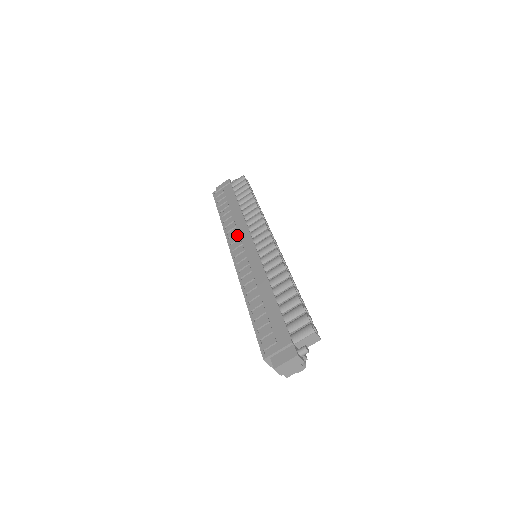
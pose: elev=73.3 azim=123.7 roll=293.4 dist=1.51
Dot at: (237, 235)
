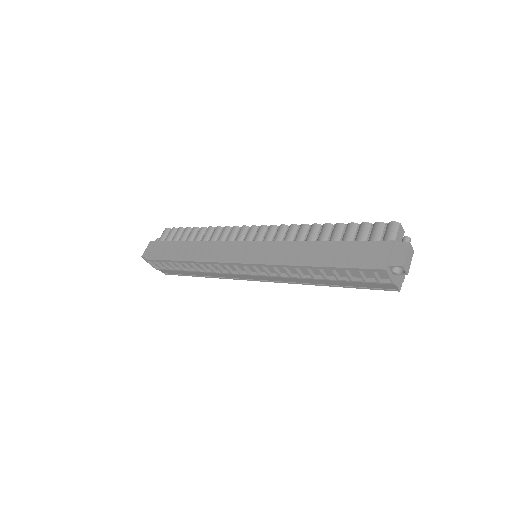
Dot at: (223, 251)
